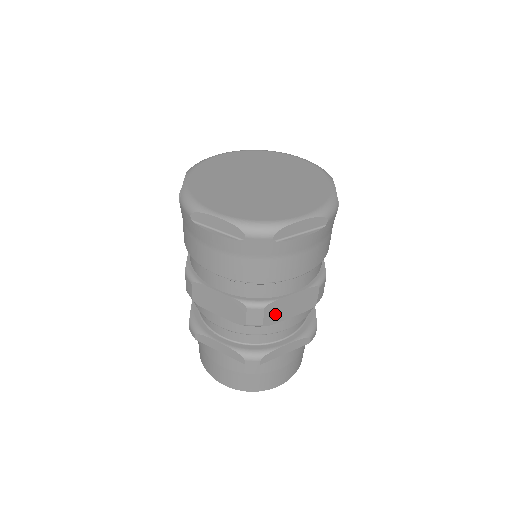
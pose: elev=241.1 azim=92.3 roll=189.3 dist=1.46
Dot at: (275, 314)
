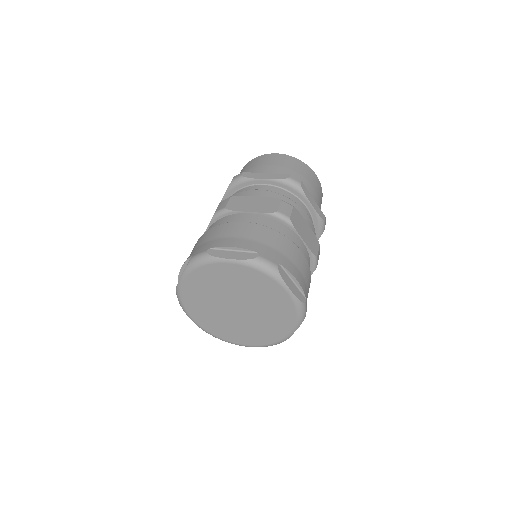
Dot at: occluded
